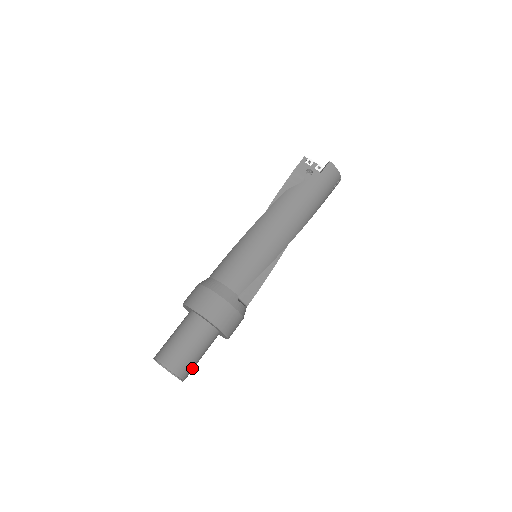
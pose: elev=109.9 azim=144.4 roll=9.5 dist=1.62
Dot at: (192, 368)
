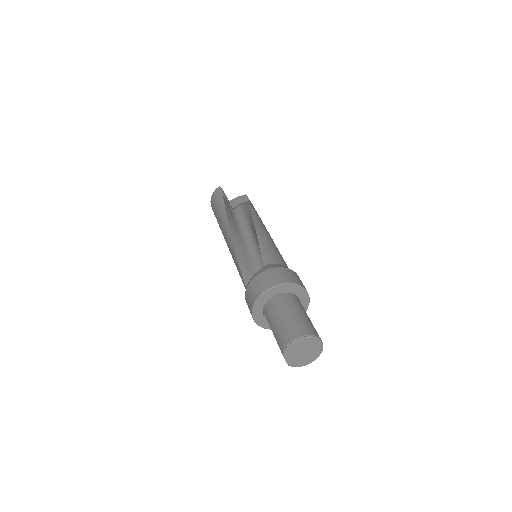
Dot at: occluded
